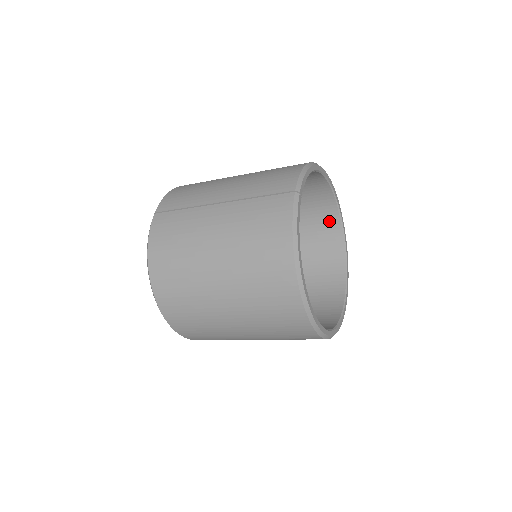
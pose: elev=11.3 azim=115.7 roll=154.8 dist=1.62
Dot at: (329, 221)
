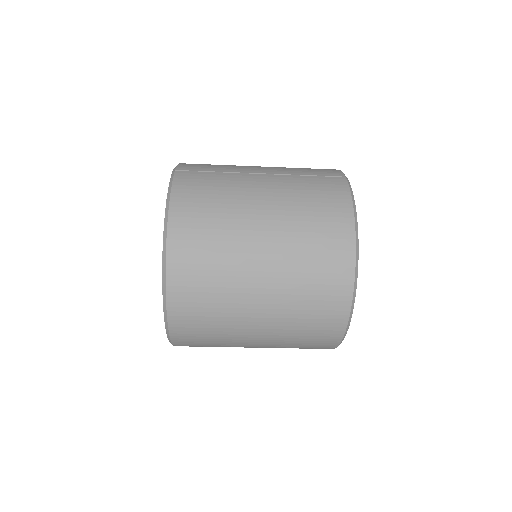
Dot at: occluded
